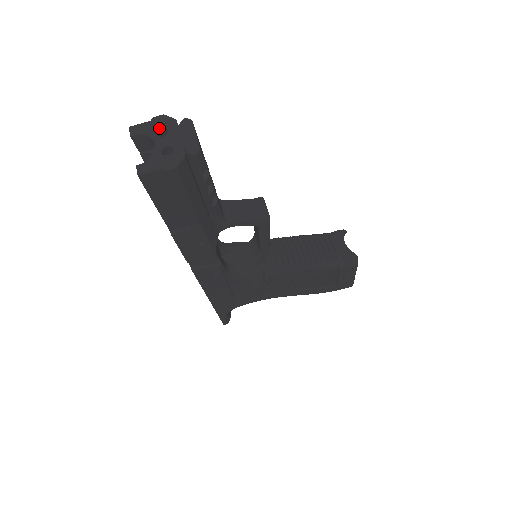
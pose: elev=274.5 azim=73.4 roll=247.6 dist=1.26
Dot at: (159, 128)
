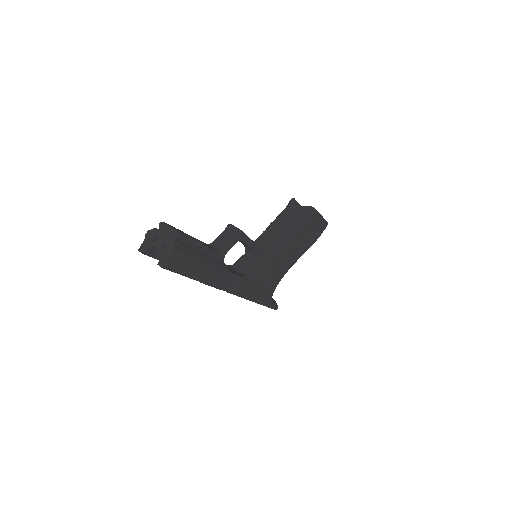
Dot at: (152, 239)
